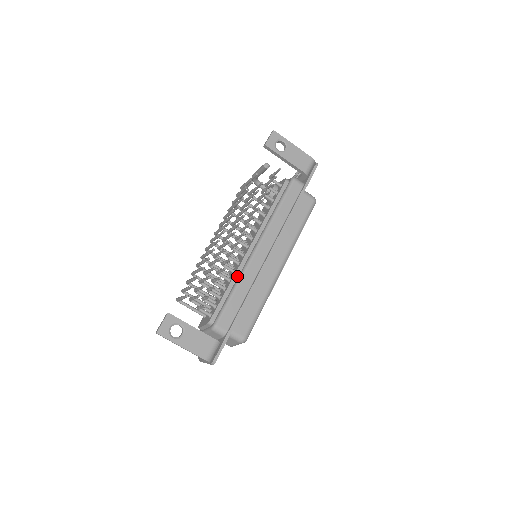
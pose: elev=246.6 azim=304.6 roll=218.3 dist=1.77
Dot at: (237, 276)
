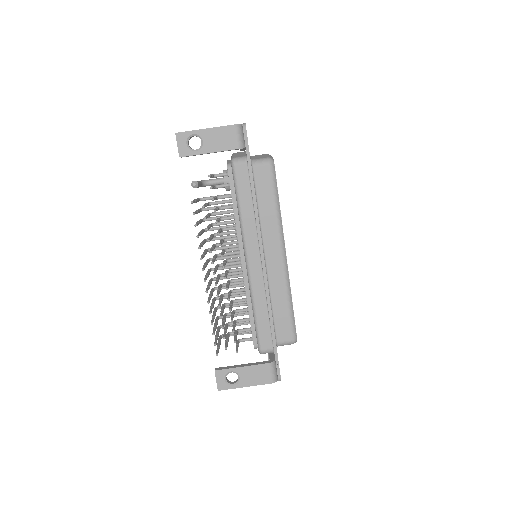
Dot at: (249, 295)
